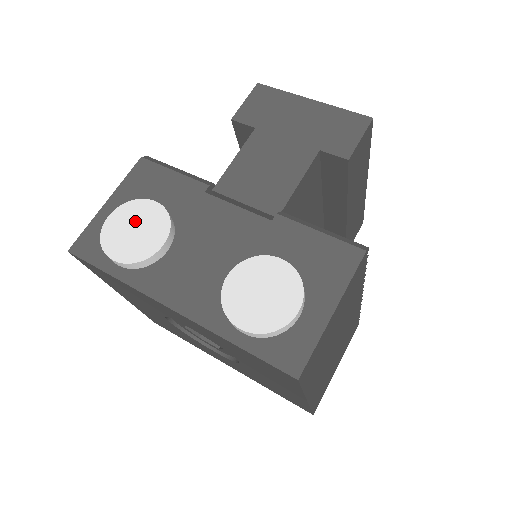
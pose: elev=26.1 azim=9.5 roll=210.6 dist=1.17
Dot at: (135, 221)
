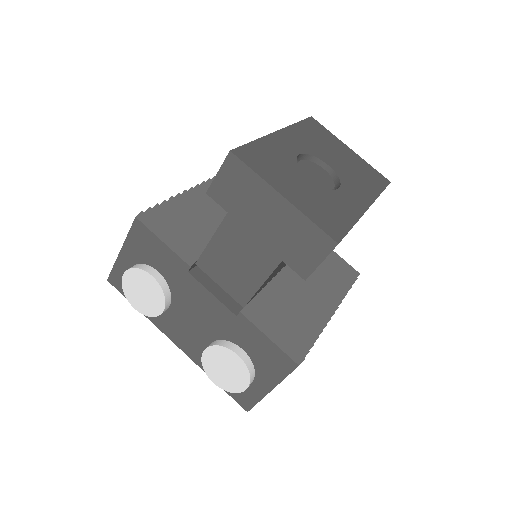
Dot at: (141, 286)
